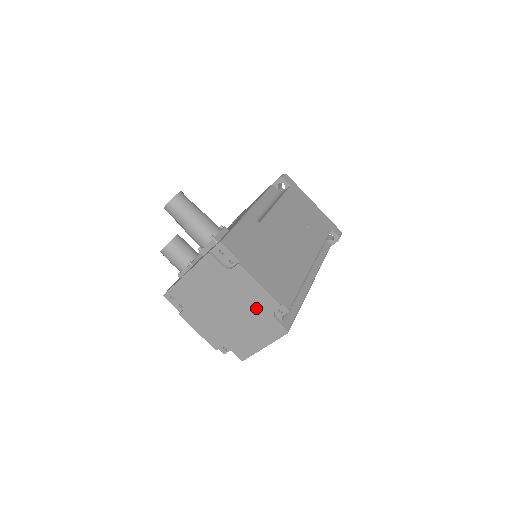
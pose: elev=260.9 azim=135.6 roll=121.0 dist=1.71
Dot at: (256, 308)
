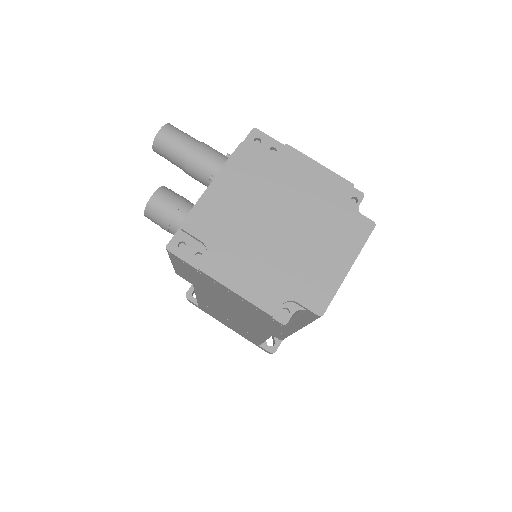
Dot at: (322, 202)
